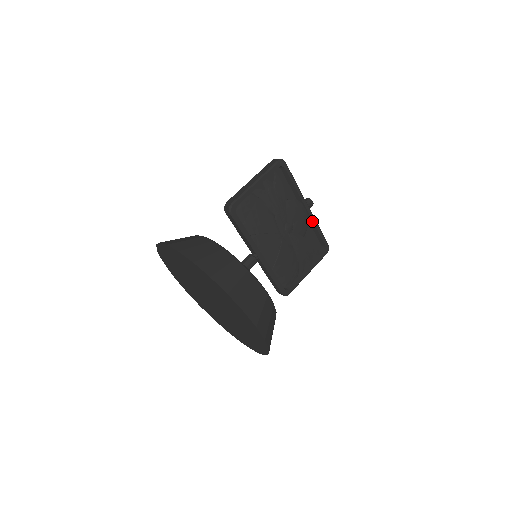
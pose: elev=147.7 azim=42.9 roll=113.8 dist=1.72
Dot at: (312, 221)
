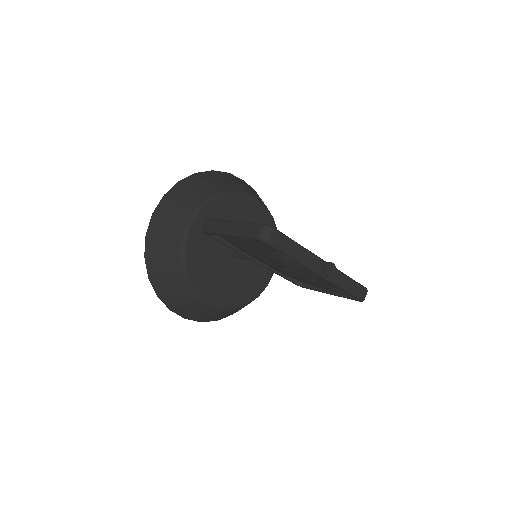
Dot at: (330, 281)
